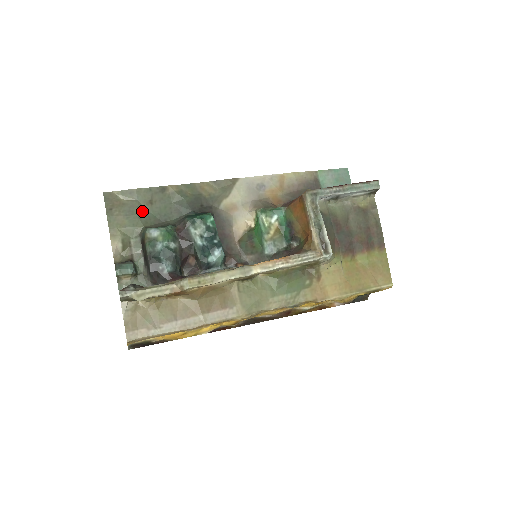
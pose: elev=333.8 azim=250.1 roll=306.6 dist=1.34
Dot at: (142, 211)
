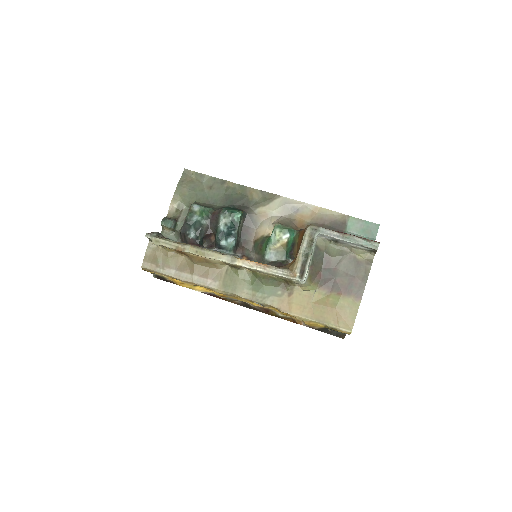
Dot at: (201, 191)
